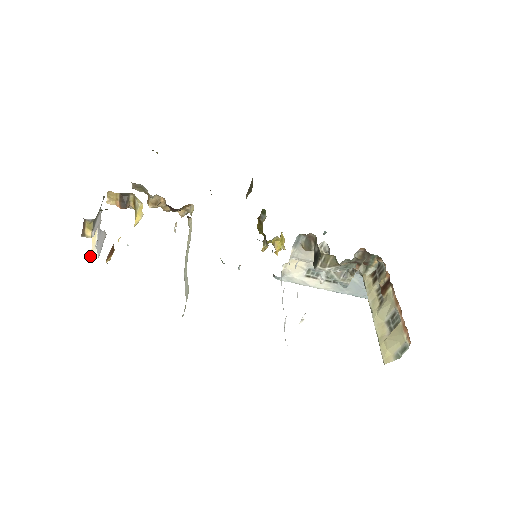
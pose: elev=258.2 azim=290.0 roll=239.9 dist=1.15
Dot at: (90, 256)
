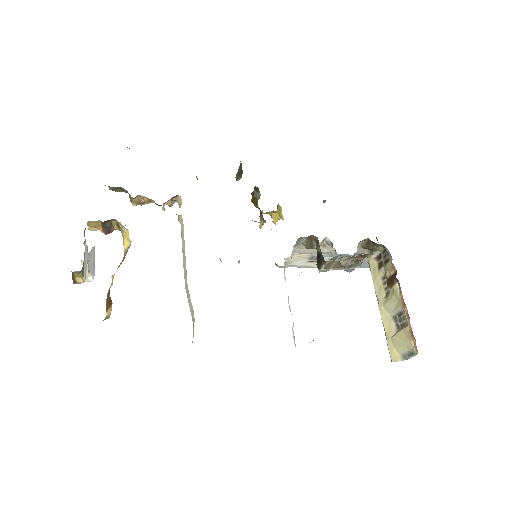
Dot at: (85, 280)
